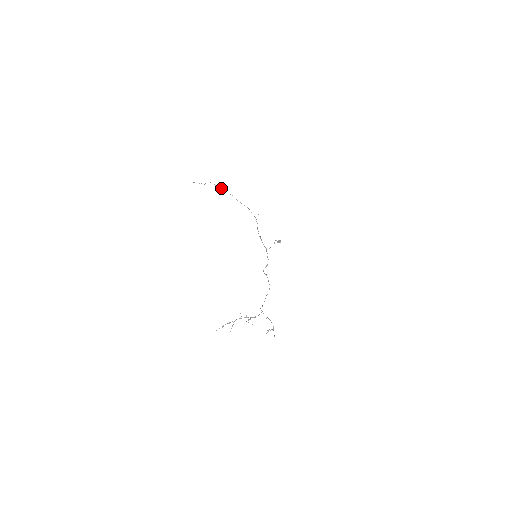
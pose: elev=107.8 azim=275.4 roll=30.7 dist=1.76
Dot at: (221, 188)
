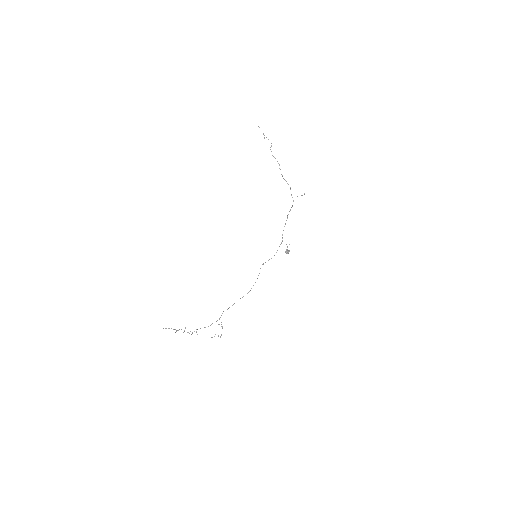
Dot at: occluded
